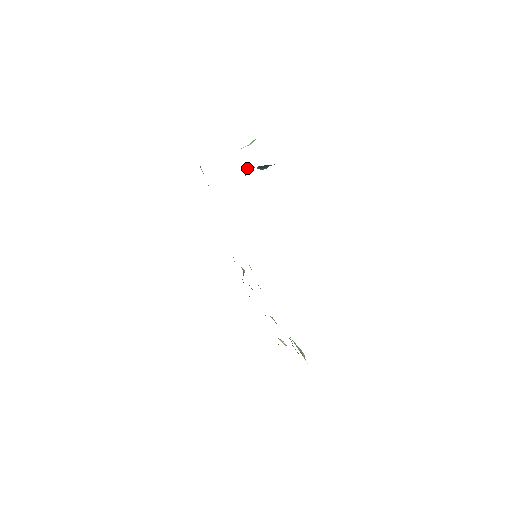
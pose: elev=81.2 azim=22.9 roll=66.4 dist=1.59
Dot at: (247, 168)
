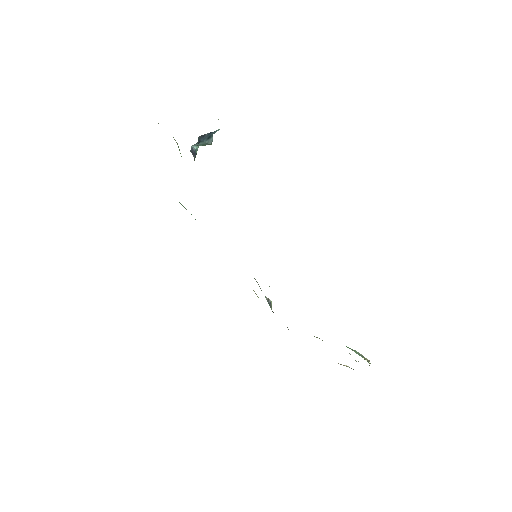
Dot at: (192, 147)
